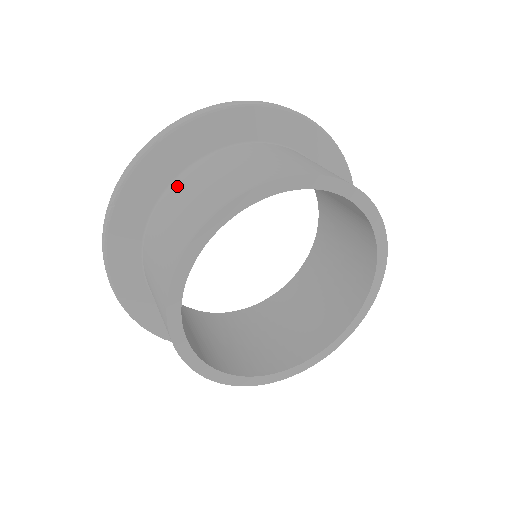
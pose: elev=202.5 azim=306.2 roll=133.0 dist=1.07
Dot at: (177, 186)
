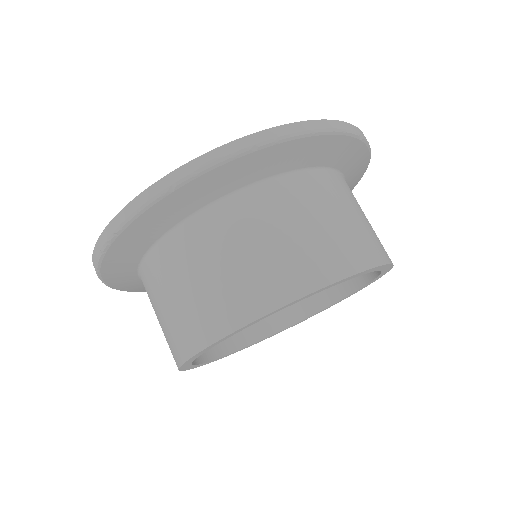
Dot at: (189, 237)
